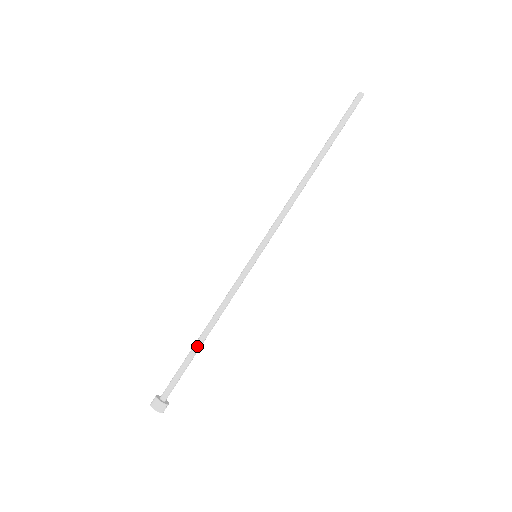
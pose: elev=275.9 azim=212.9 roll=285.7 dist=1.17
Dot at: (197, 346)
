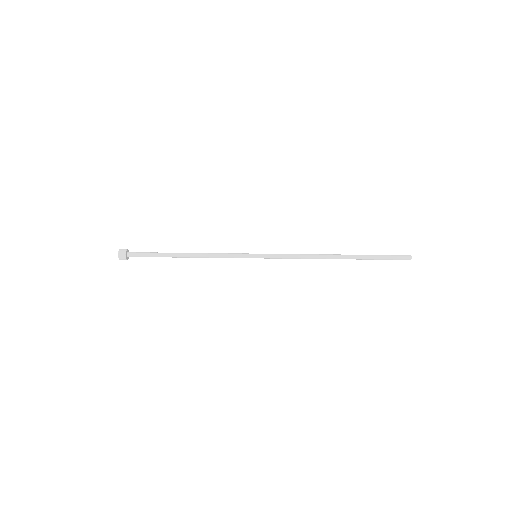
Dot at: (175, 257)
